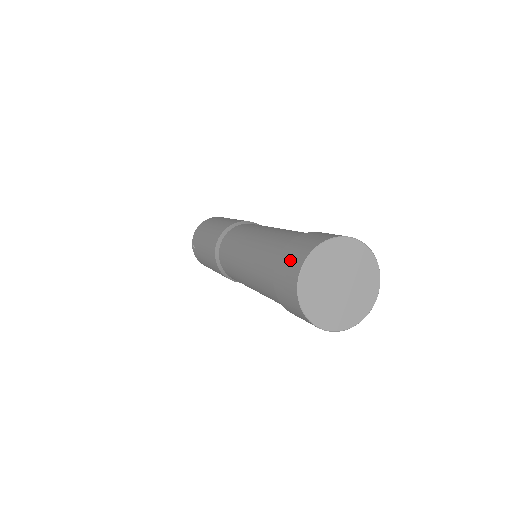
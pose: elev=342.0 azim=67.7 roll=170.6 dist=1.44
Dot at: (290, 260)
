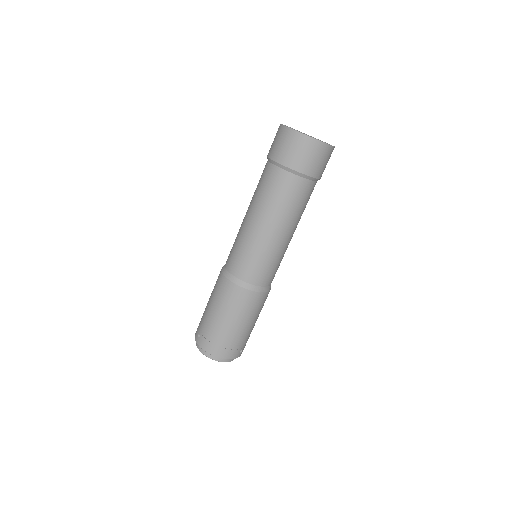
Dot at: (274, 139)
